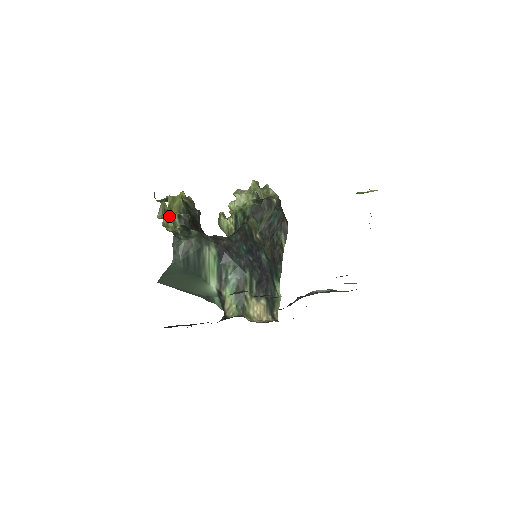
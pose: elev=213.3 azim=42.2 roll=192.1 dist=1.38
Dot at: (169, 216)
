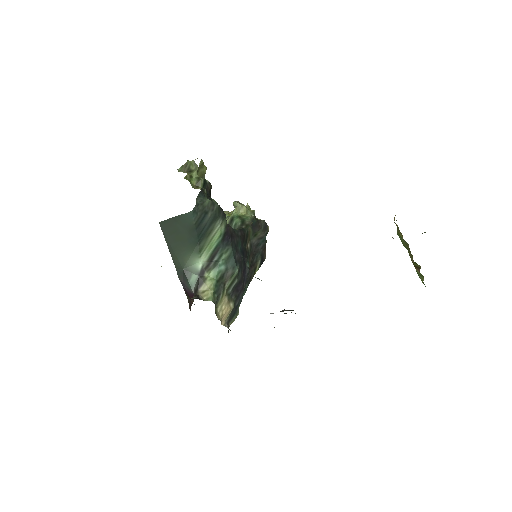
Dot at: (194, 175)
